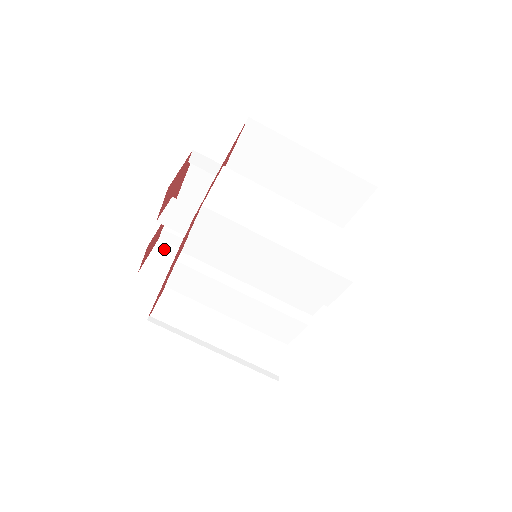
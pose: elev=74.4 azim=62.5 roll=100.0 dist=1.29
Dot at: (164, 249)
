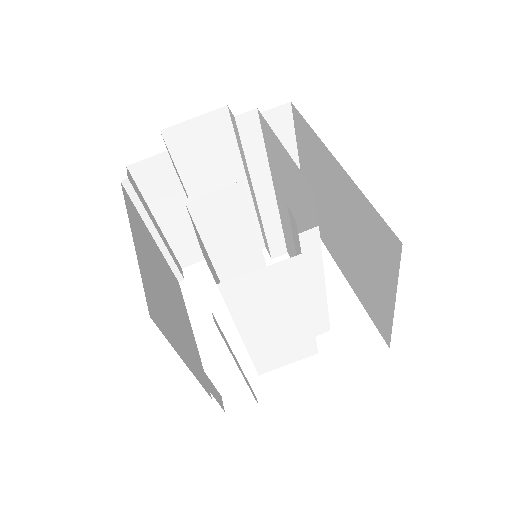
Dot at: (218, 122)
